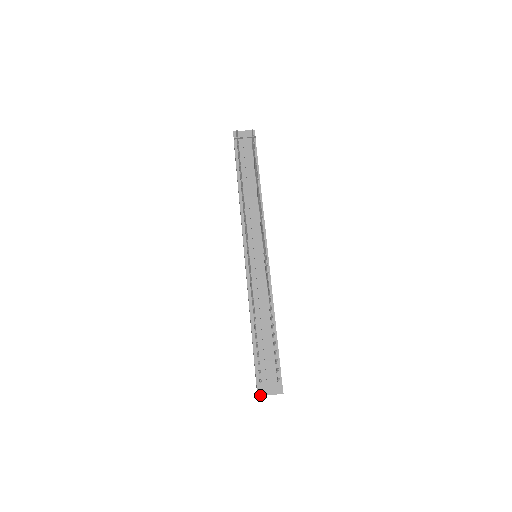
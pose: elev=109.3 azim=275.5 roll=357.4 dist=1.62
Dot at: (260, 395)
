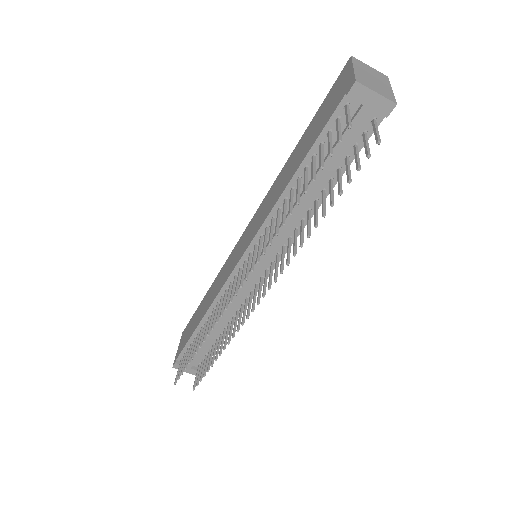
Dot at: (175, 368)
